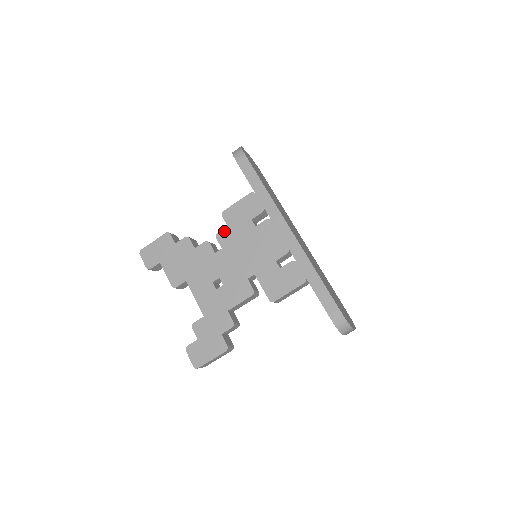
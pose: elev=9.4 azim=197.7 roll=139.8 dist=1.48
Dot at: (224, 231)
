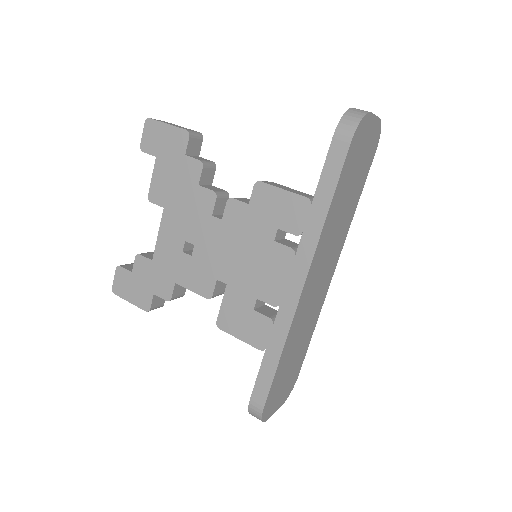
Dot at: (240, 205)
